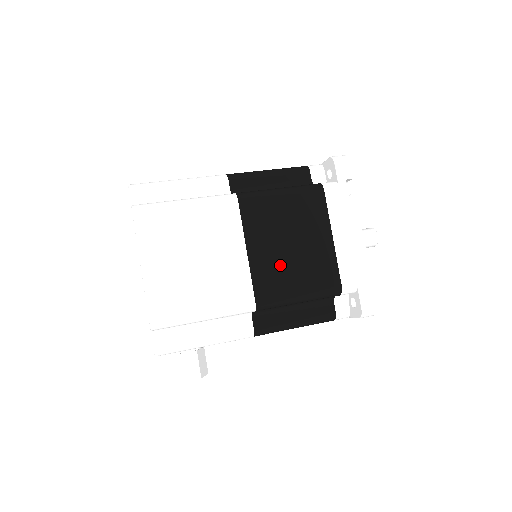
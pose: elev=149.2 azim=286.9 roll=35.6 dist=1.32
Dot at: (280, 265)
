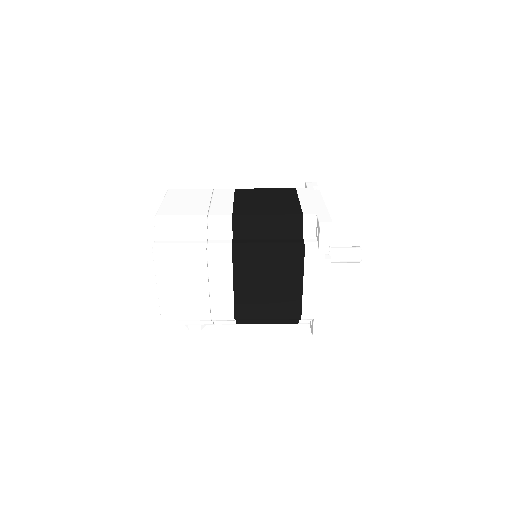
Dot at: (257, 298)
